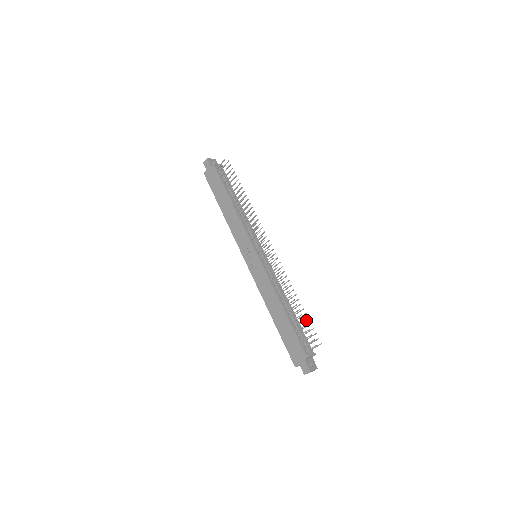
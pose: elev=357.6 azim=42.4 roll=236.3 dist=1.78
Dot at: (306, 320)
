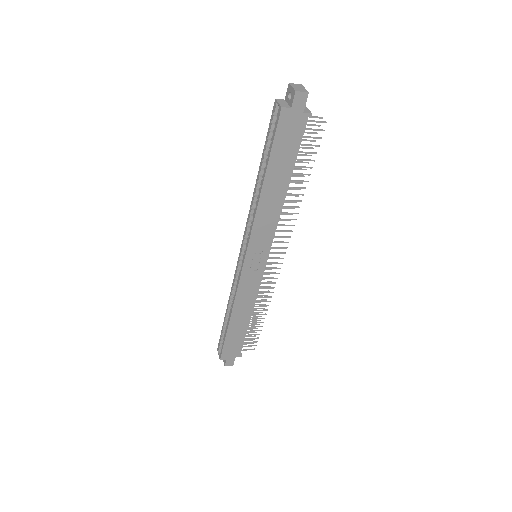
Dot at: occluded
